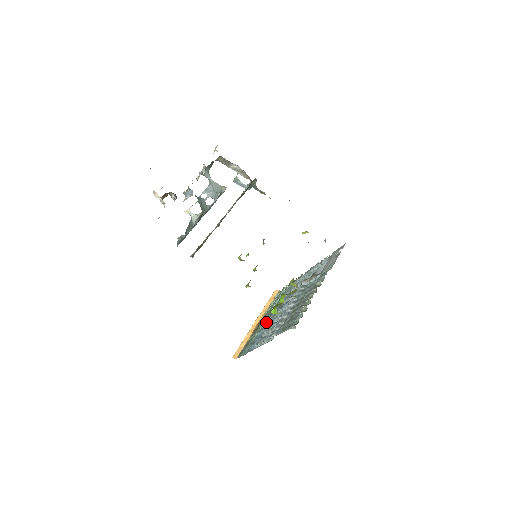
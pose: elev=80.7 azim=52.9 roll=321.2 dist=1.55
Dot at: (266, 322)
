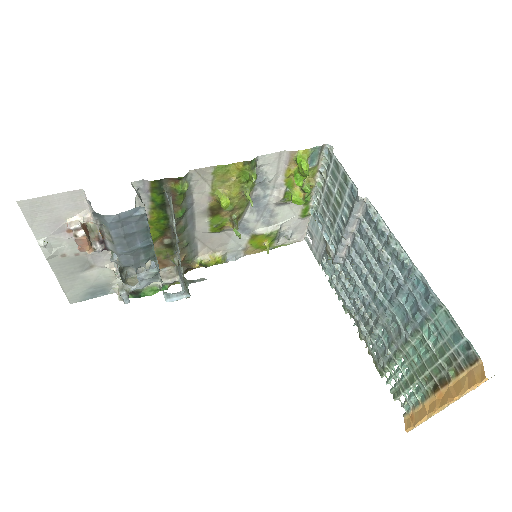
Dot at: (404, 327)
